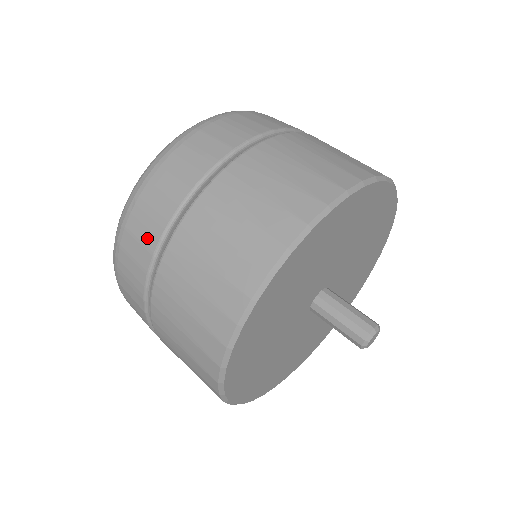
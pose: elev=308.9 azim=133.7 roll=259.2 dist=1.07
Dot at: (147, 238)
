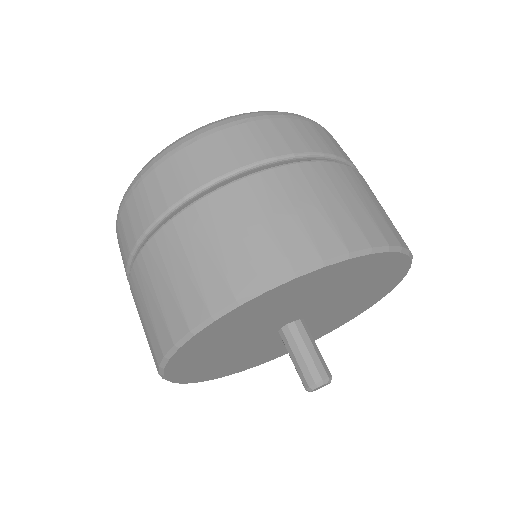
Dot at: (137, 224)
